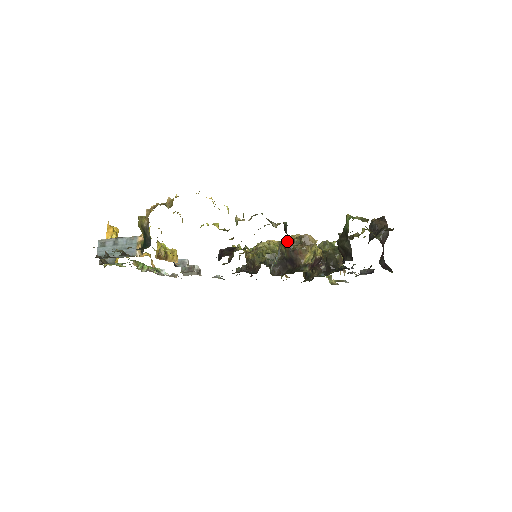
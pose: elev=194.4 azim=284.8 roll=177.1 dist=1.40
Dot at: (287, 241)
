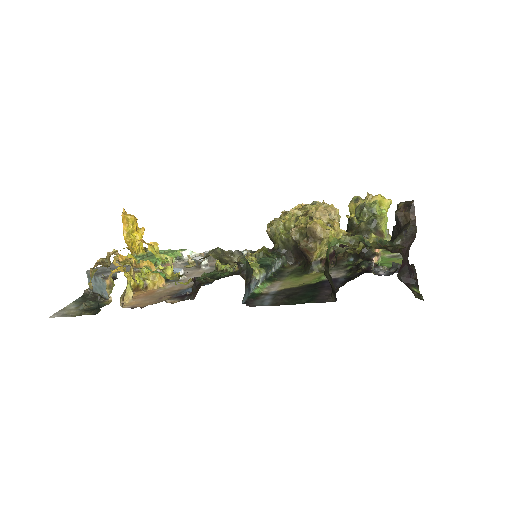
Dot at: (292, 233)
